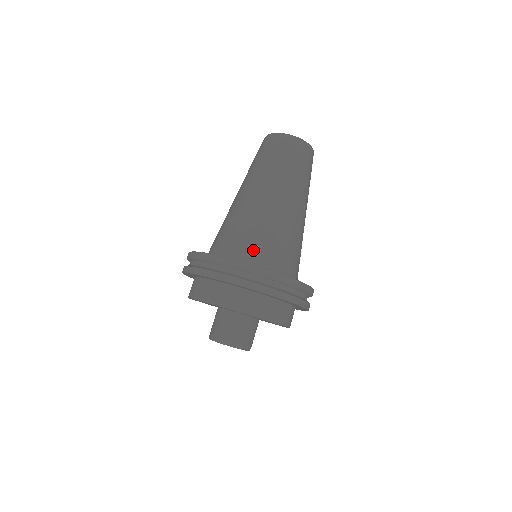
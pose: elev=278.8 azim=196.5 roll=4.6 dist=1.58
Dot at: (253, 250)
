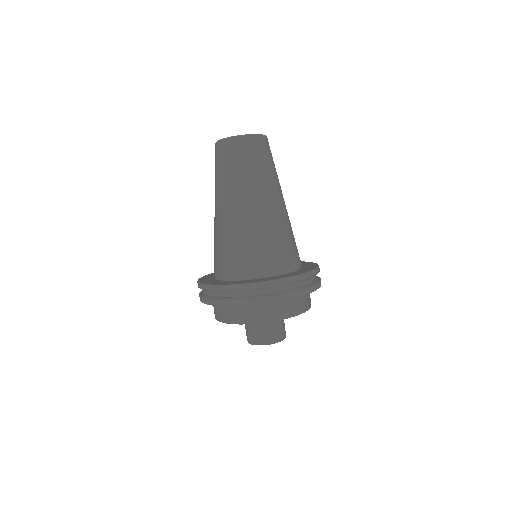
Dot at: (225, 266)
